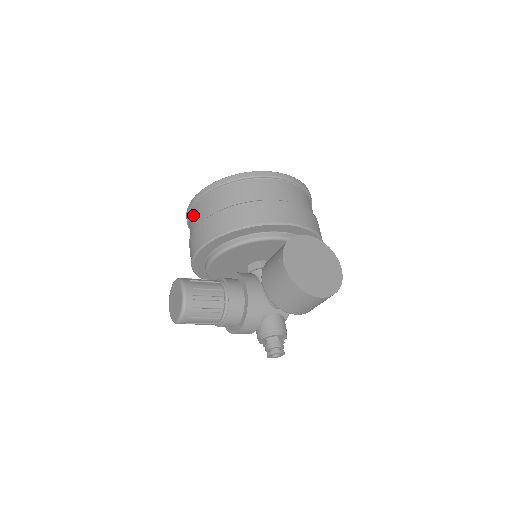
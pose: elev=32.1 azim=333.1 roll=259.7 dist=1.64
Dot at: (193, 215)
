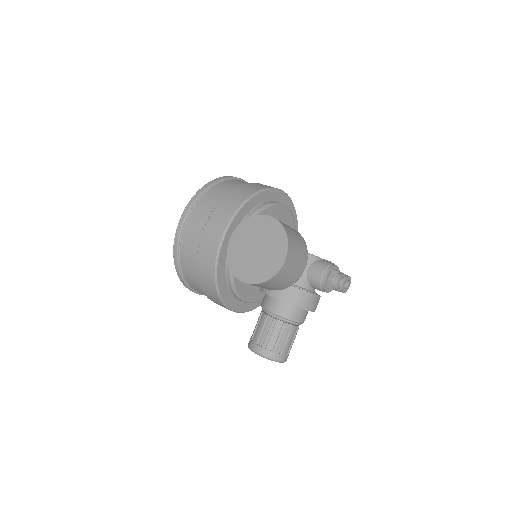
Dot at: occluded
